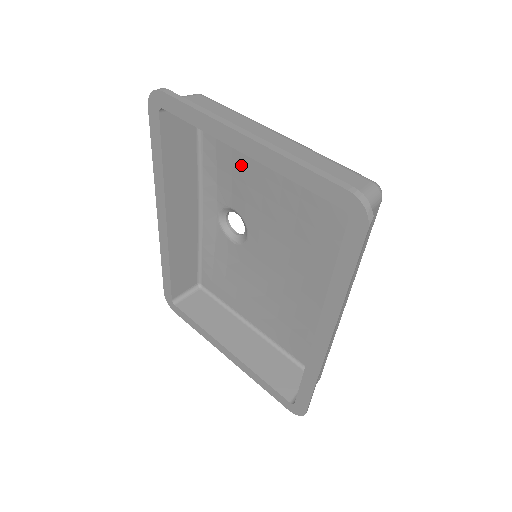
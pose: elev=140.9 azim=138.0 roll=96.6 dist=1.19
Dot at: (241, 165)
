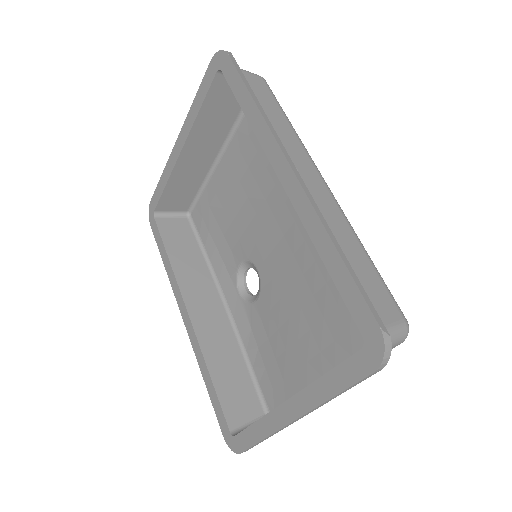
Dot at: (221, 214)
